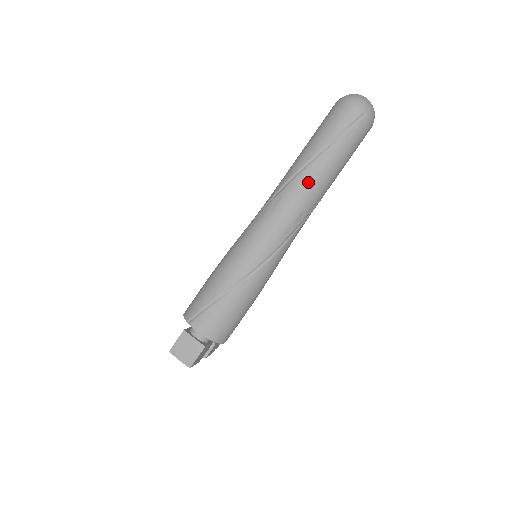
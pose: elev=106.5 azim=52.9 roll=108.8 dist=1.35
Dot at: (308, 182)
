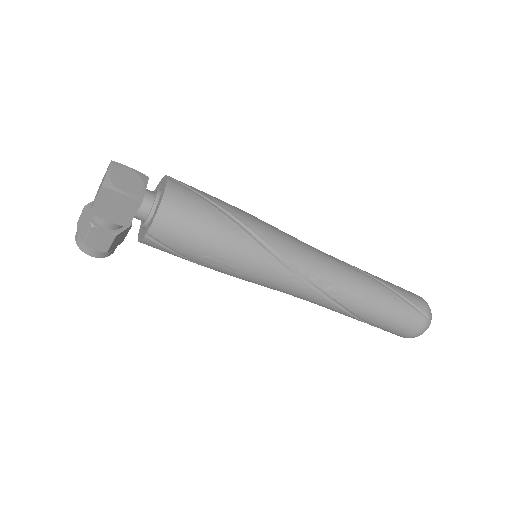
Dot at: (361, 280)
